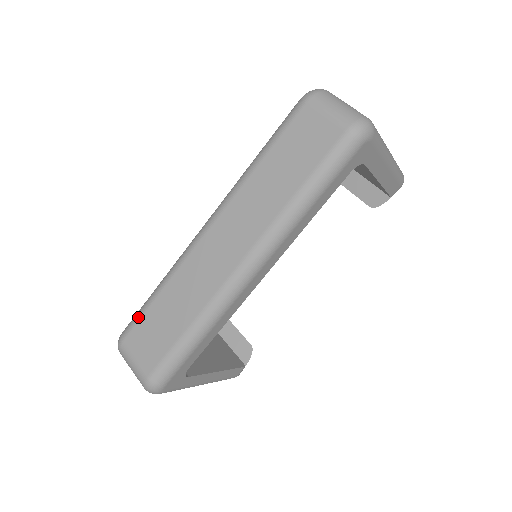
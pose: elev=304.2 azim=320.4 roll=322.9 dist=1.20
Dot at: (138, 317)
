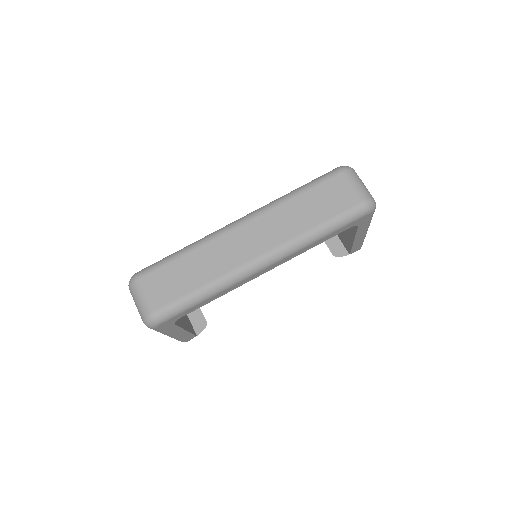
Dot at: (160, 265)
